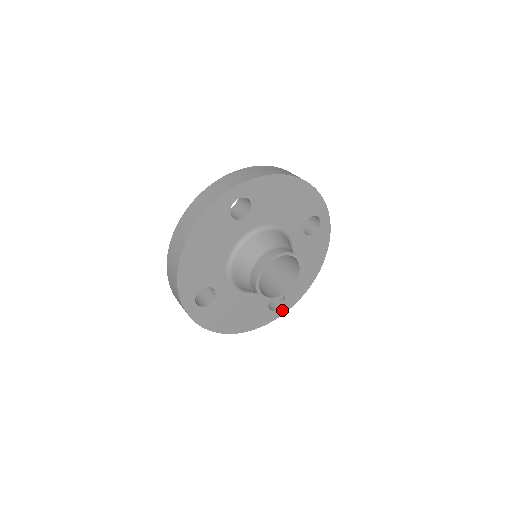
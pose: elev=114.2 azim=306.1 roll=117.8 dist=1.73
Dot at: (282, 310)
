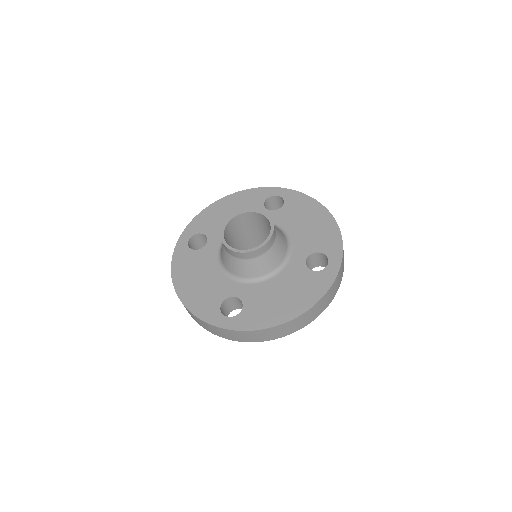
Dot at: (228, 323)
